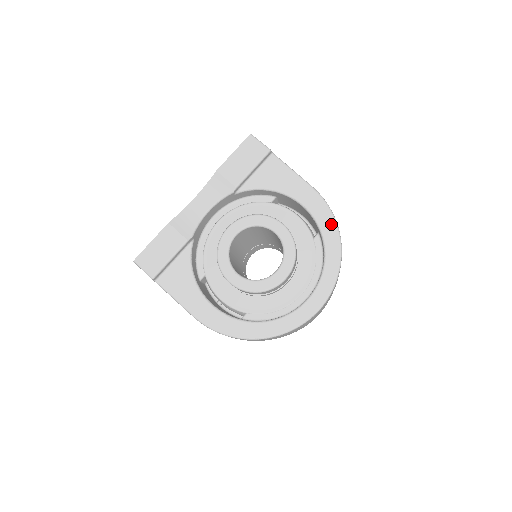
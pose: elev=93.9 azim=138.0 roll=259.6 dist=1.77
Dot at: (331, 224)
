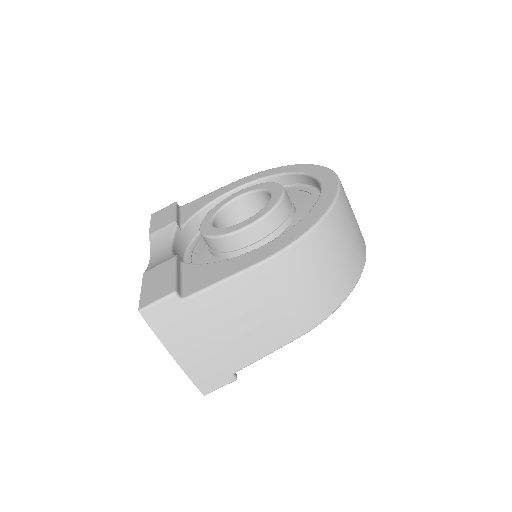
Dot at: (267, 172)
